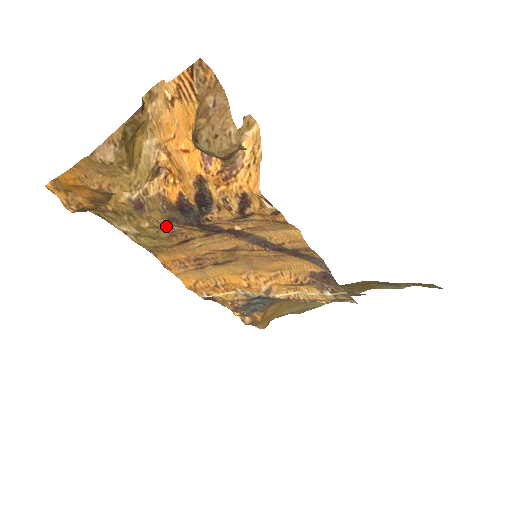
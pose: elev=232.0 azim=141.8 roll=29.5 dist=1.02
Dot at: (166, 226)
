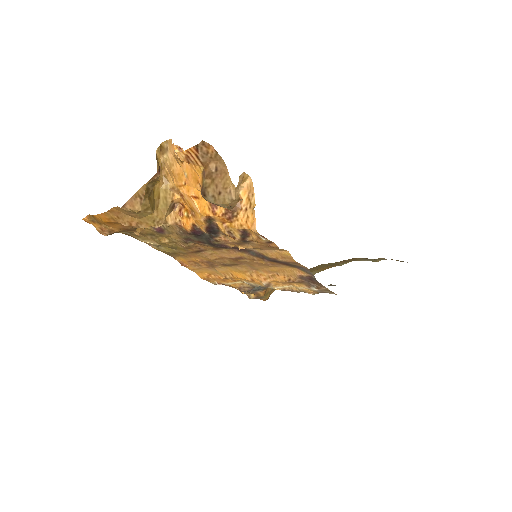
Dot at: (183, 243)
